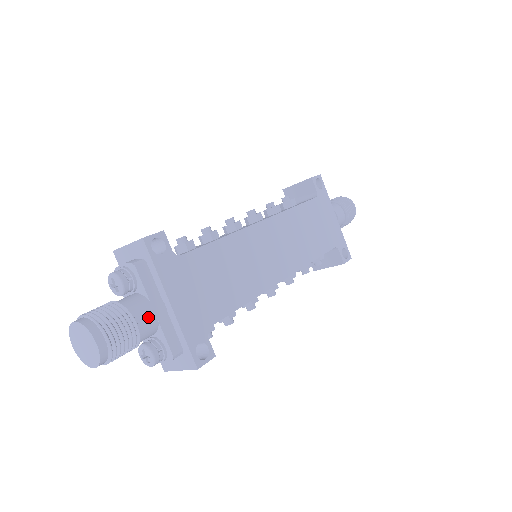
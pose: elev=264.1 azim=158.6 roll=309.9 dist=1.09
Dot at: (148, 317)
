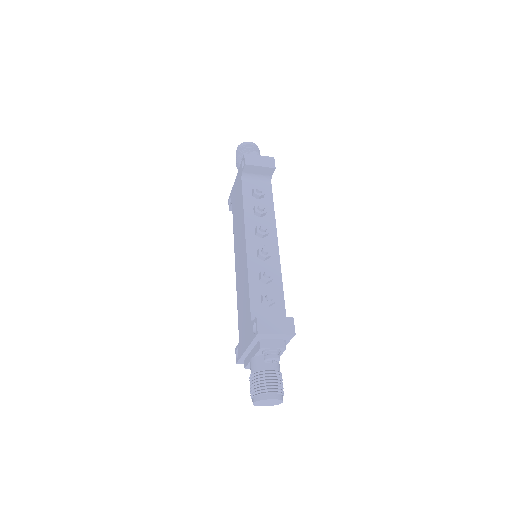
Dot at: occluded
